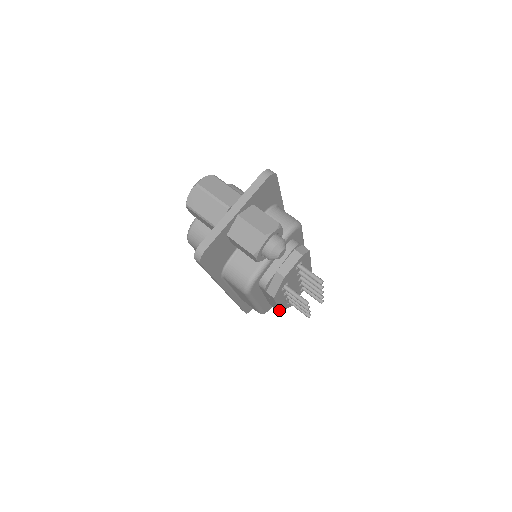
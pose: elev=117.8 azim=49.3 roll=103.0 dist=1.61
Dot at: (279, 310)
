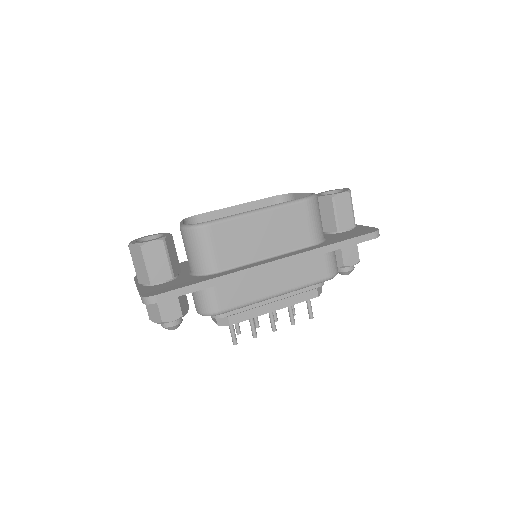
Dot at: occluded
